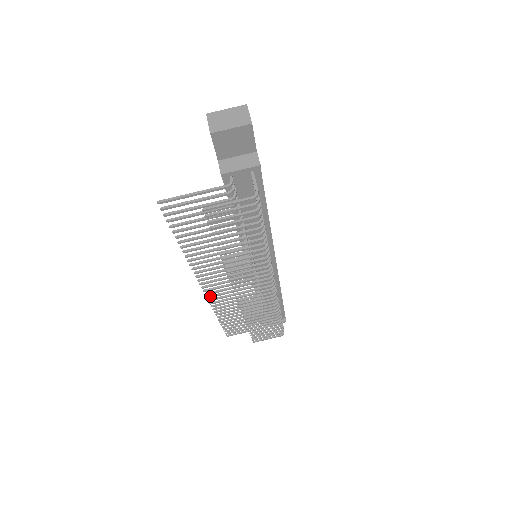
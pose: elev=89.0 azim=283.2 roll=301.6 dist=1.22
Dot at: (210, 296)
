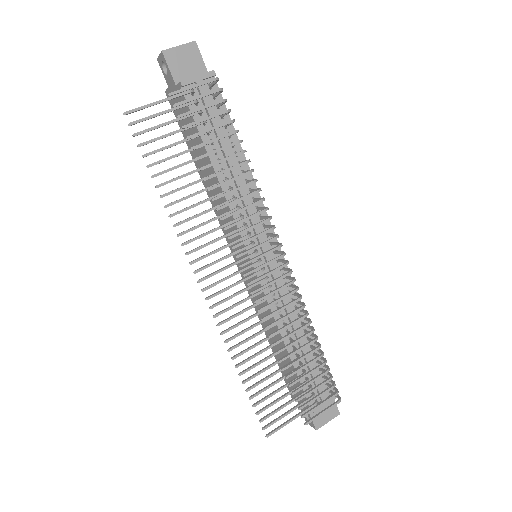
Dot at: (217, 313)
